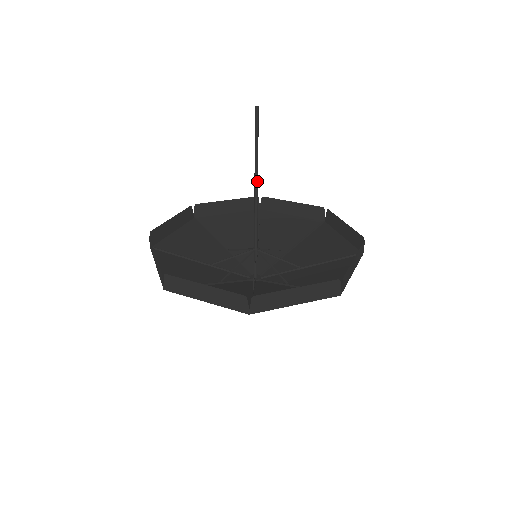
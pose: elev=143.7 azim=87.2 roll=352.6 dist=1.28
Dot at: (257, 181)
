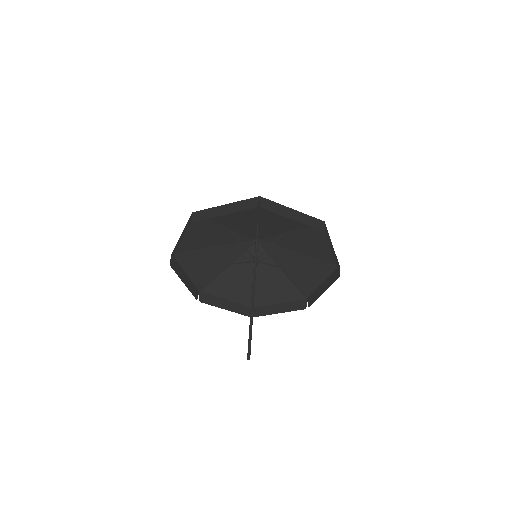
Dot at: (253, 308)
